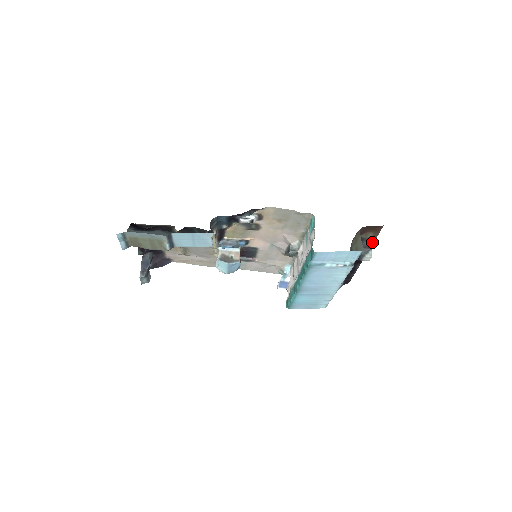
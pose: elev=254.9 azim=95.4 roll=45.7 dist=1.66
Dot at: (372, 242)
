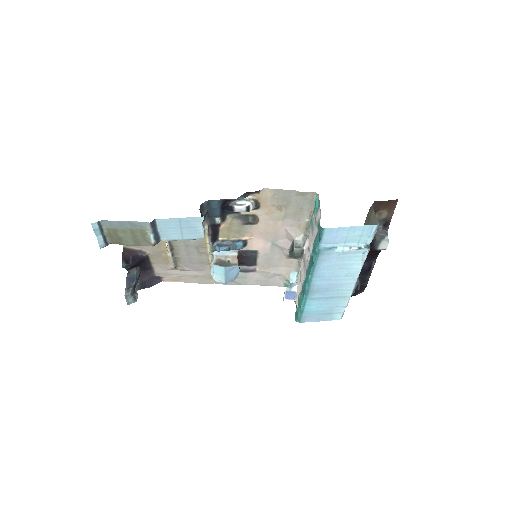
Dot at: (387, 225)
